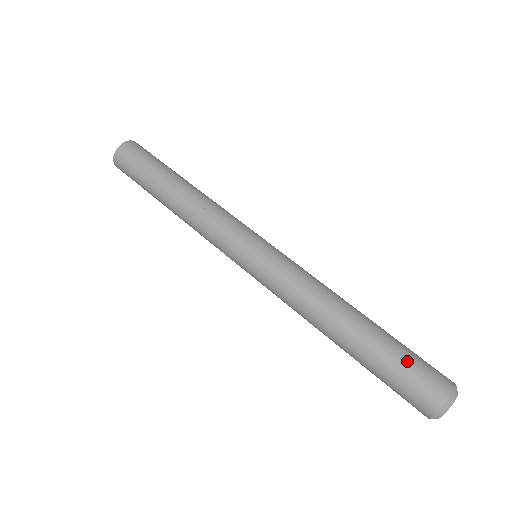
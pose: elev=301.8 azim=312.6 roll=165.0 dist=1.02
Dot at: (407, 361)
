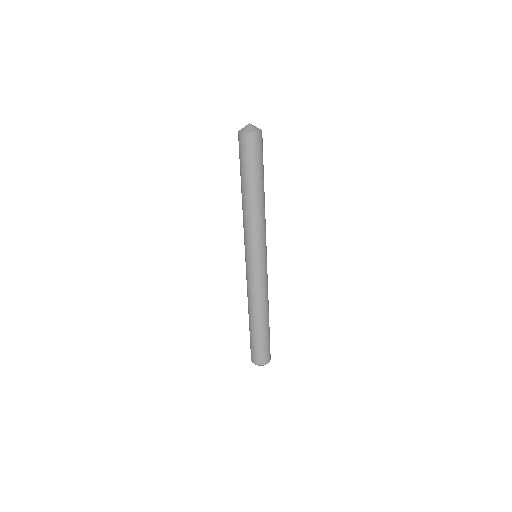
Dot at: (260, 347)
